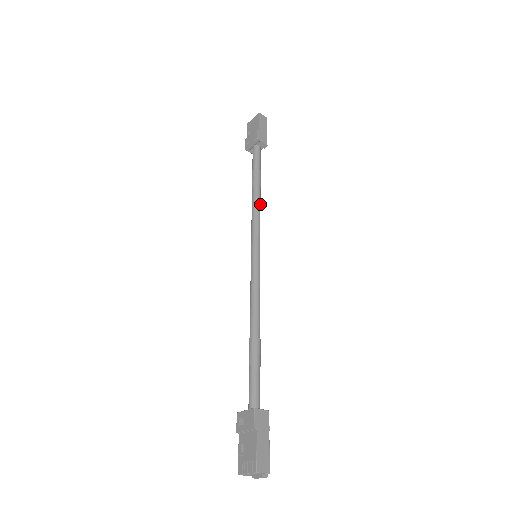
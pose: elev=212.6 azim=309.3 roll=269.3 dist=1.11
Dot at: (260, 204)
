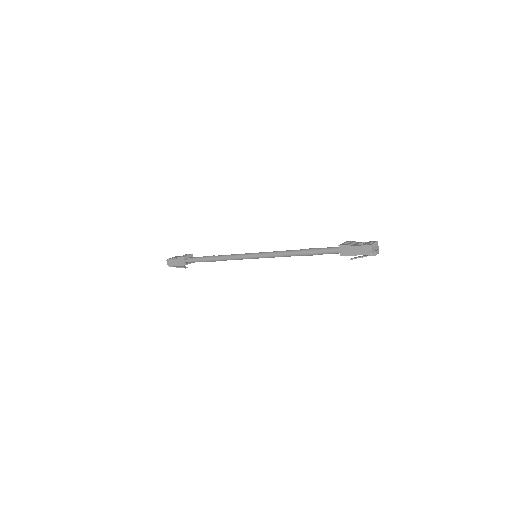
Dot at: occluded
